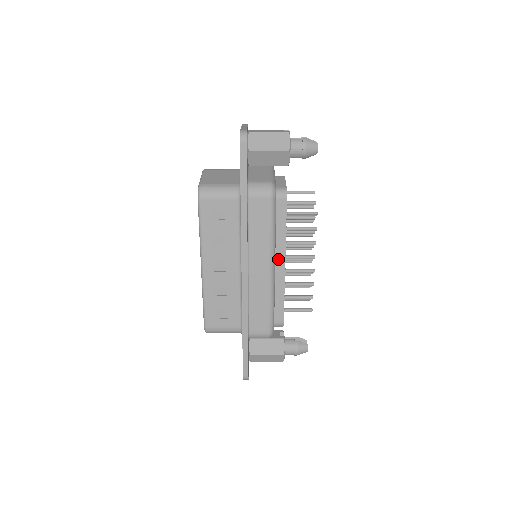
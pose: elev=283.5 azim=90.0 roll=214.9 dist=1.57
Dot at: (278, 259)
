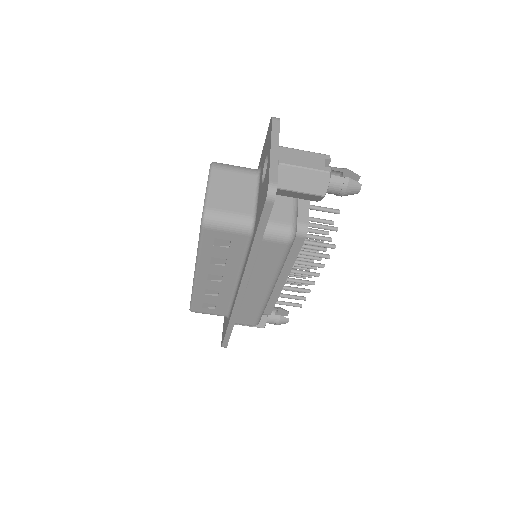
Dot at: (279, 277)
